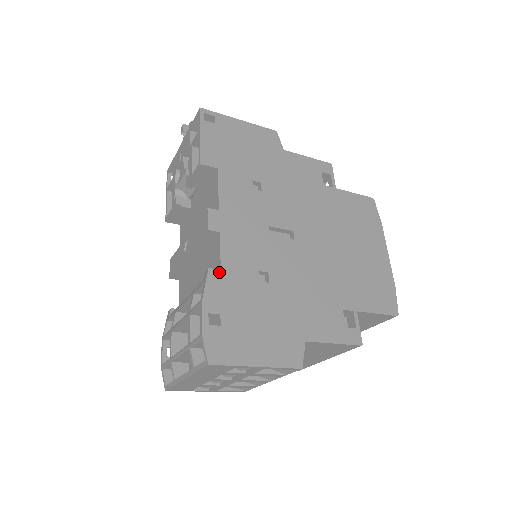
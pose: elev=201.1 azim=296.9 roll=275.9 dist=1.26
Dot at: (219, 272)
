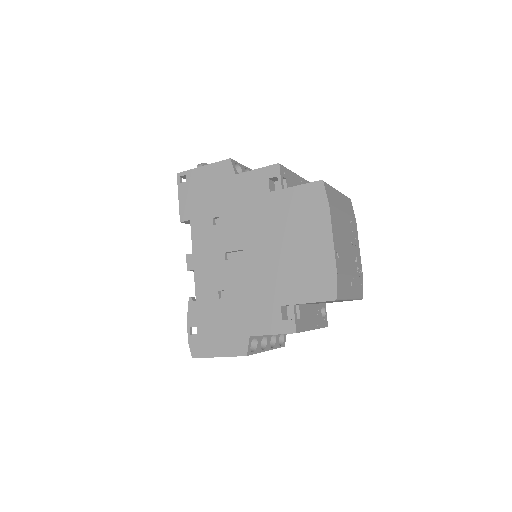
Dot at: (197, 298)
